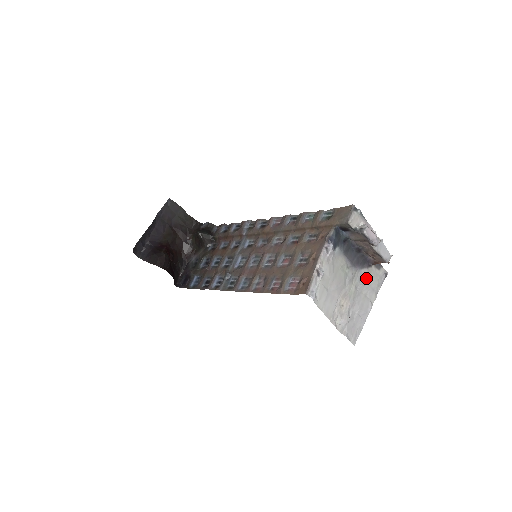
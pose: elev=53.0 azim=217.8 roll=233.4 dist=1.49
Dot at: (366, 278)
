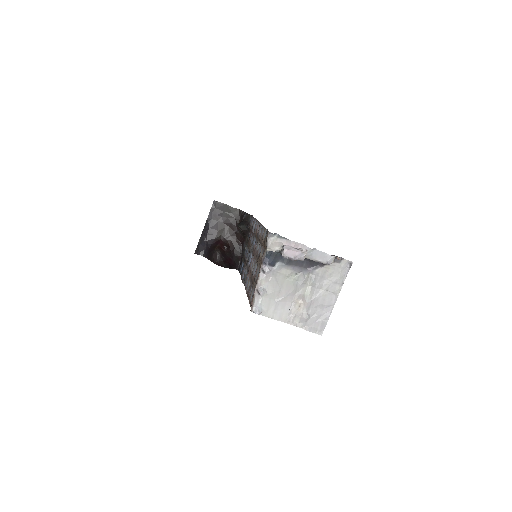
Dot at: (324, 275)
